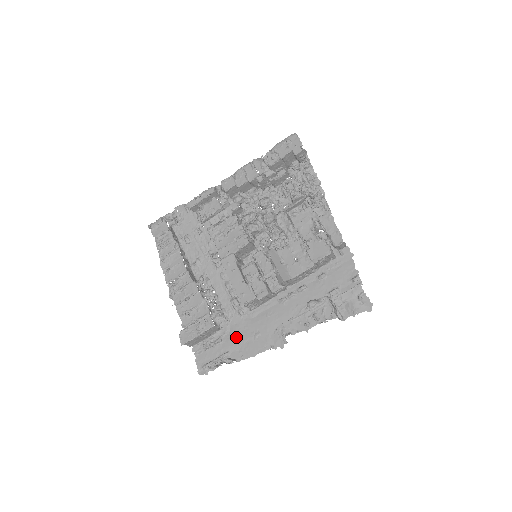
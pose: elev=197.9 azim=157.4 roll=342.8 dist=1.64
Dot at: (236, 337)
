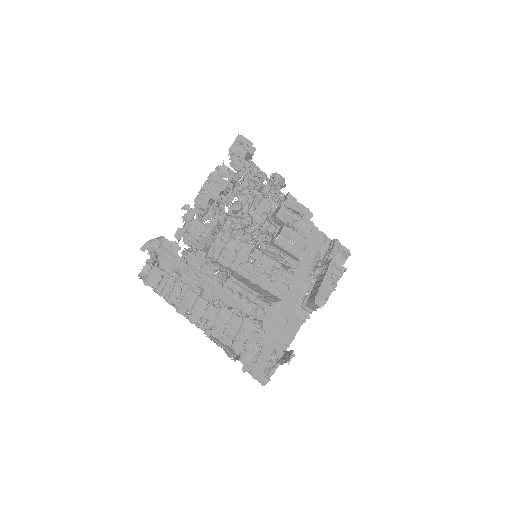
Dot at: (271, 334)
